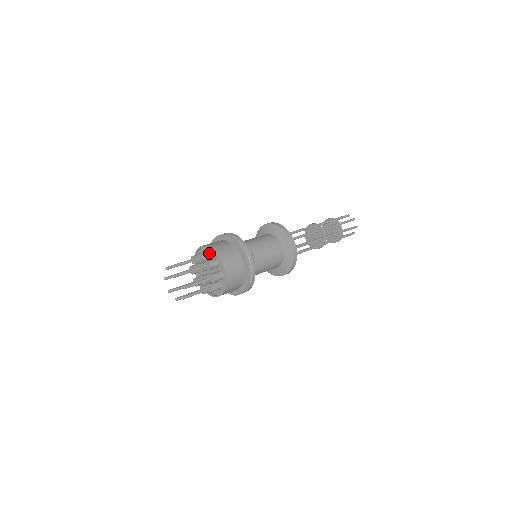
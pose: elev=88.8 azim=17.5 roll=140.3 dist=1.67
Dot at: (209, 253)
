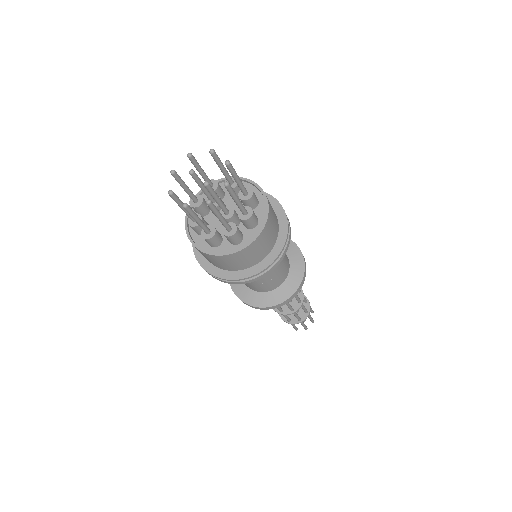
Dot at: occluded
